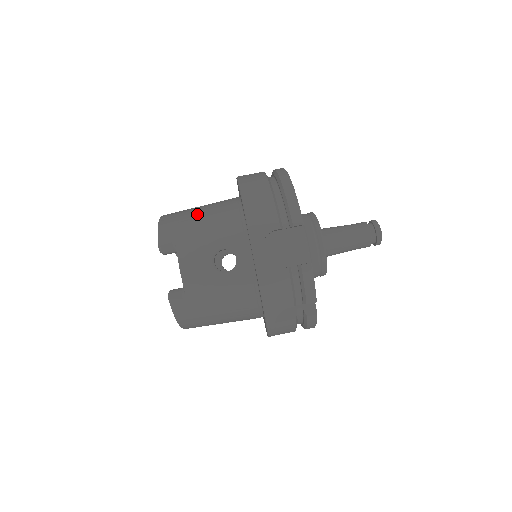
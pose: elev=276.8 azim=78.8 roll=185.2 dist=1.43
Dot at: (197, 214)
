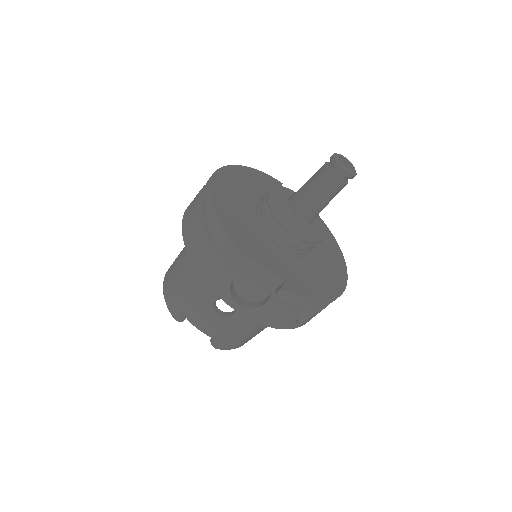
Dot at: (180, 275)
